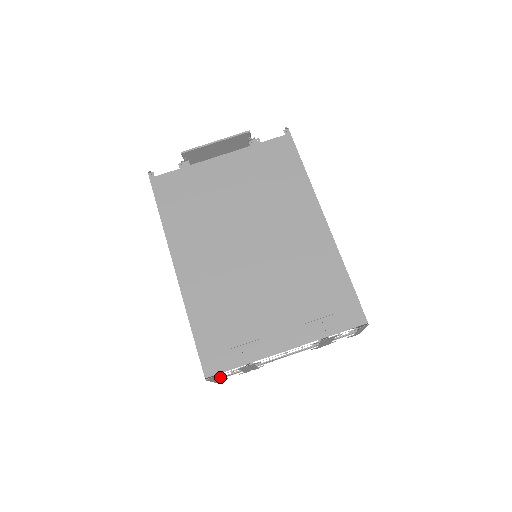
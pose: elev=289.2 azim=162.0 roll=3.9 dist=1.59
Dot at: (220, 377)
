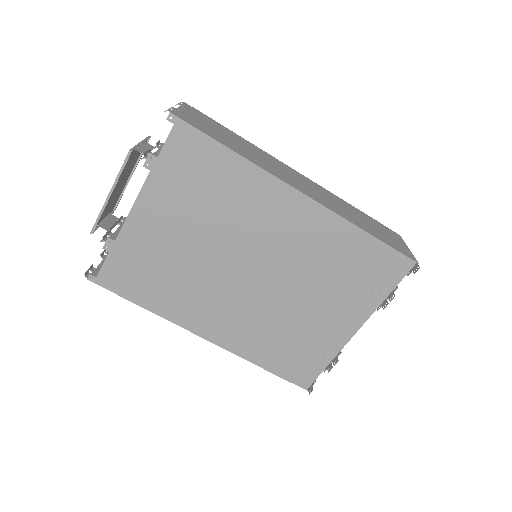
Dot at: occluded
